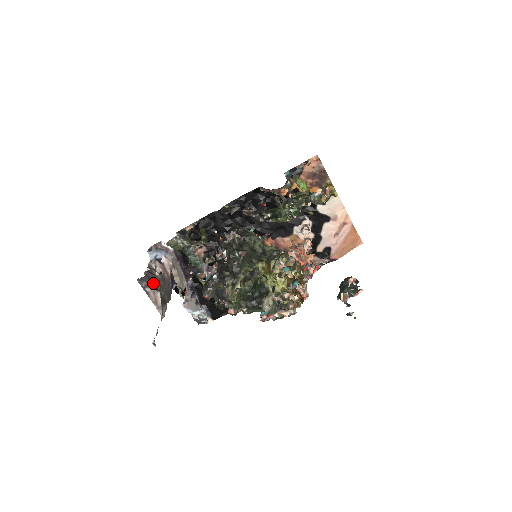
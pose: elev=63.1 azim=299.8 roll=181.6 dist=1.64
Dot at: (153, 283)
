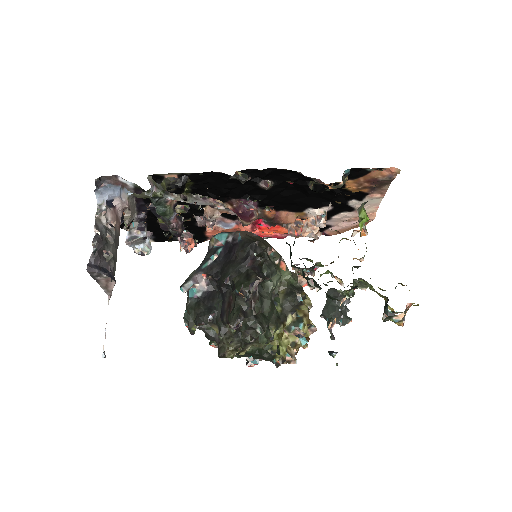
Dot at: (105, 262)
